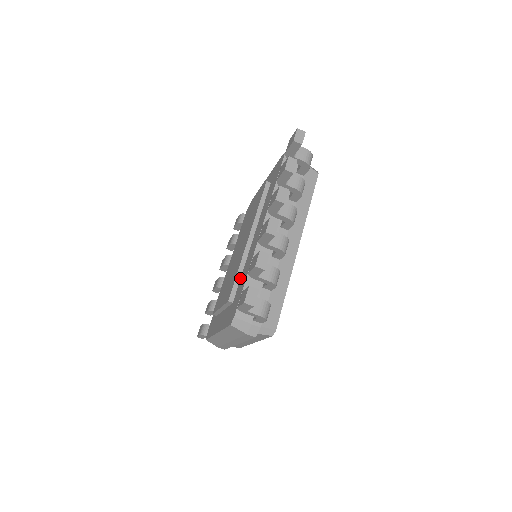
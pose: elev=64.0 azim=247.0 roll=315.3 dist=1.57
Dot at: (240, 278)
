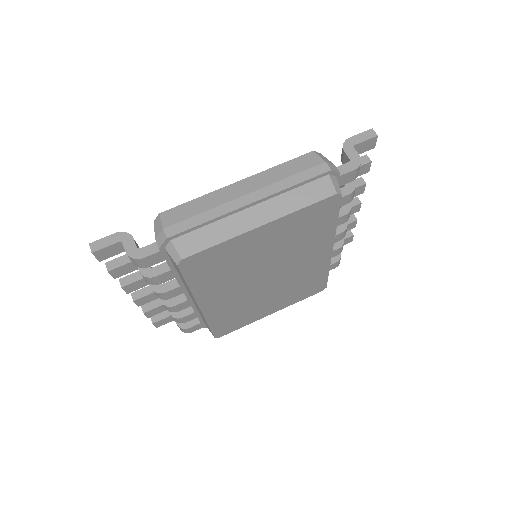
Dot at: occluded
